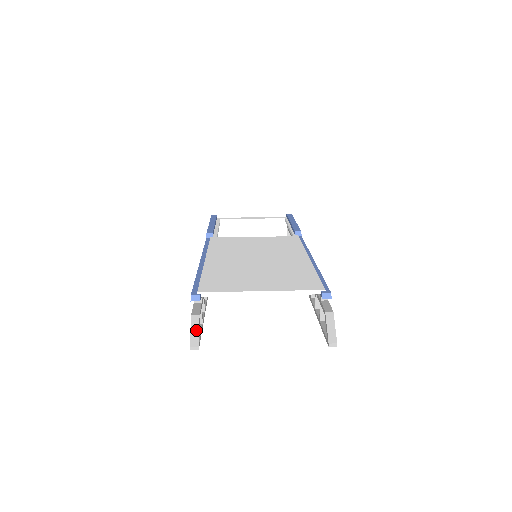
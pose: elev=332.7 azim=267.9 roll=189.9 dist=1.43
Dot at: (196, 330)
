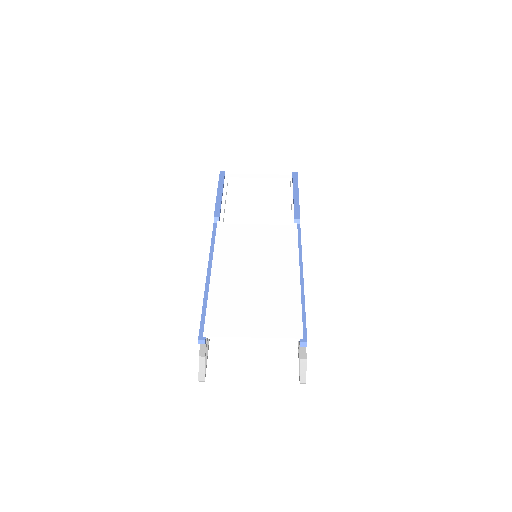
Dot at: (203, 368)
